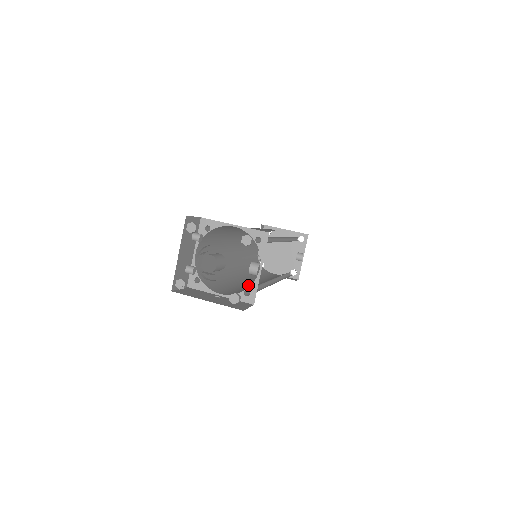
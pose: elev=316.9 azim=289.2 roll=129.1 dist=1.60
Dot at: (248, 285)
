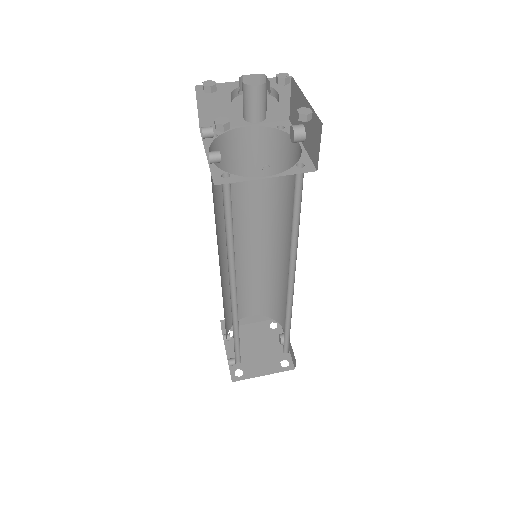
Dot at: occluded
